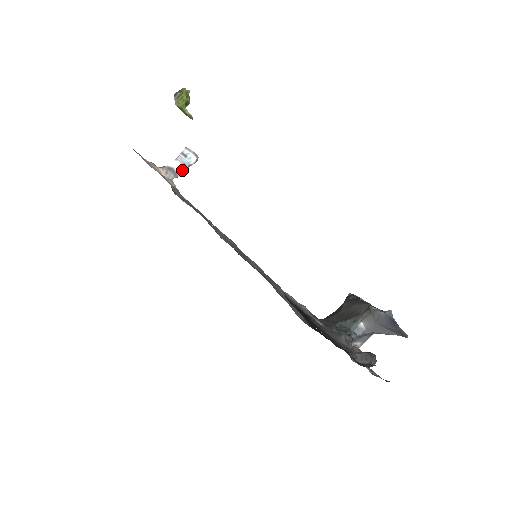
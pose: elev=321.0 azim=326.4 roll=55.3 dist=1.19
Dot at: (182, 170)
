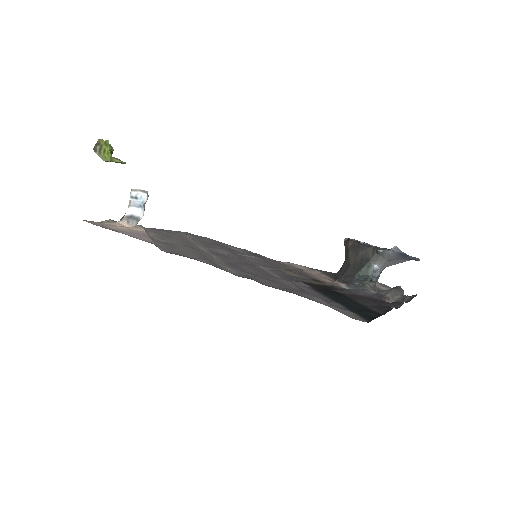
Dot at: (141, 212)
